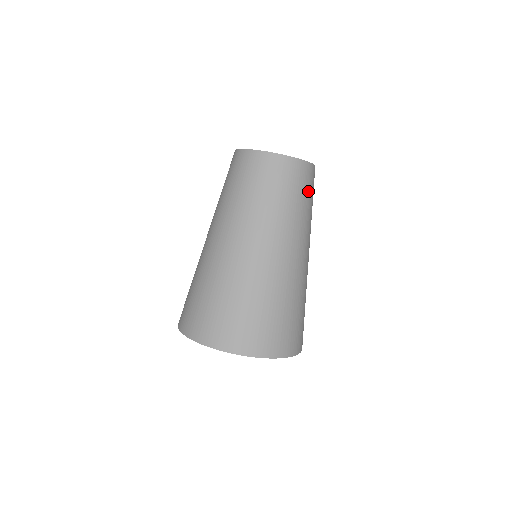
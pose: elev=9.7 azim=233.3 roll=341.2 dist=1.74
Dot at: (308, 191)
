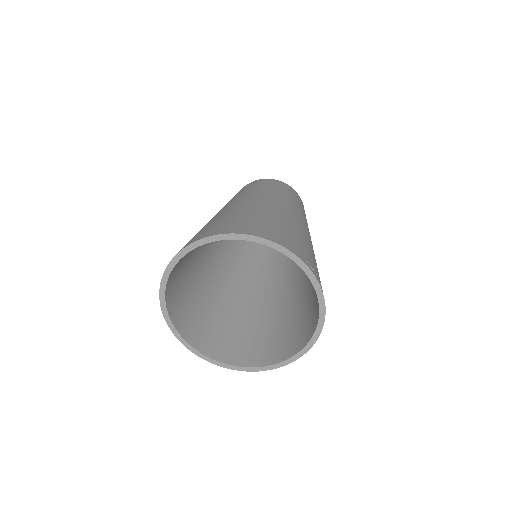
Dot at: (269, 185)
